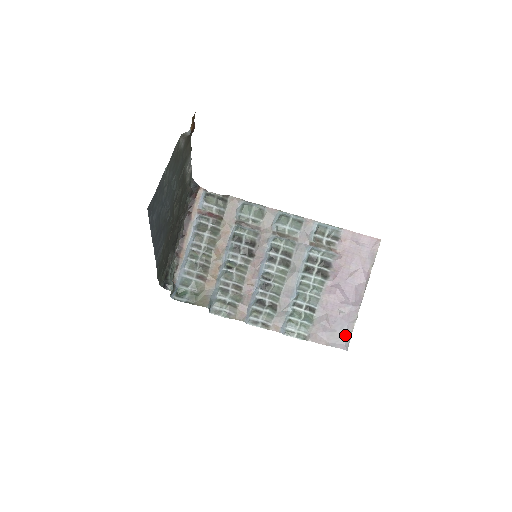
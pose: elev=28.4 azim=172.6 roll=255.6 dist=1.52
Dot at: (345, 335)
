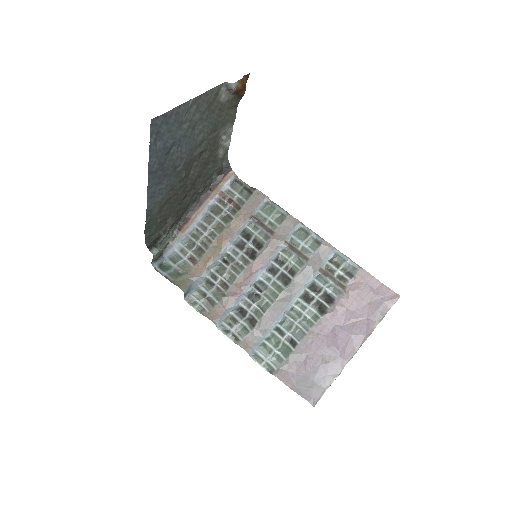
Dot at: (318, 387)
